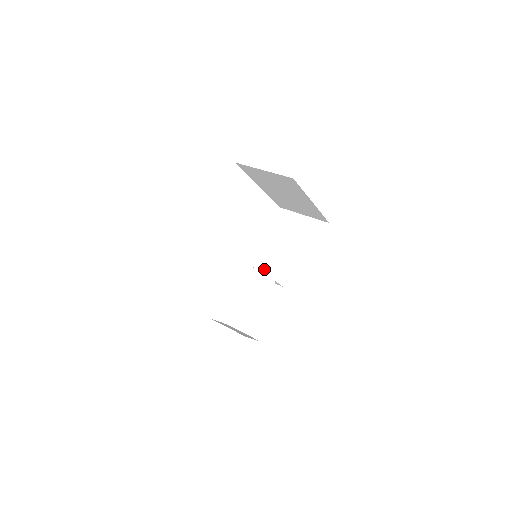
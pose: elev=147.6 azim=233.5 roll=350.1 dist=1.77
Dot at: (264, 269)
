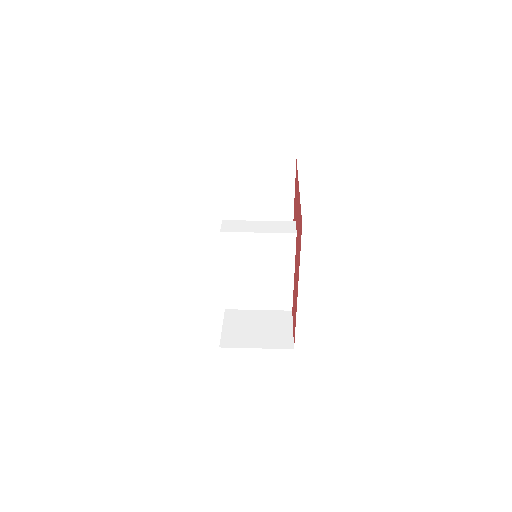
Dot at: (276, 269)
